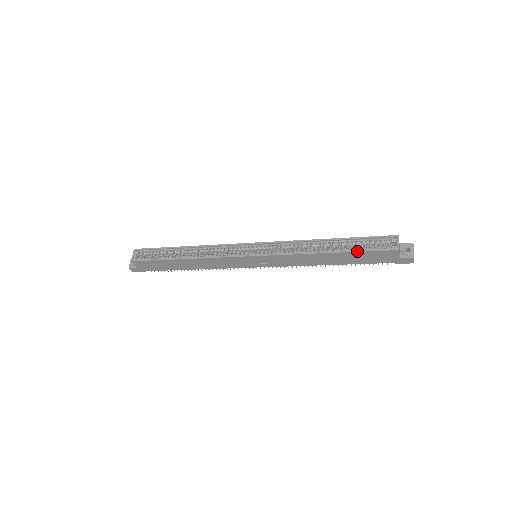
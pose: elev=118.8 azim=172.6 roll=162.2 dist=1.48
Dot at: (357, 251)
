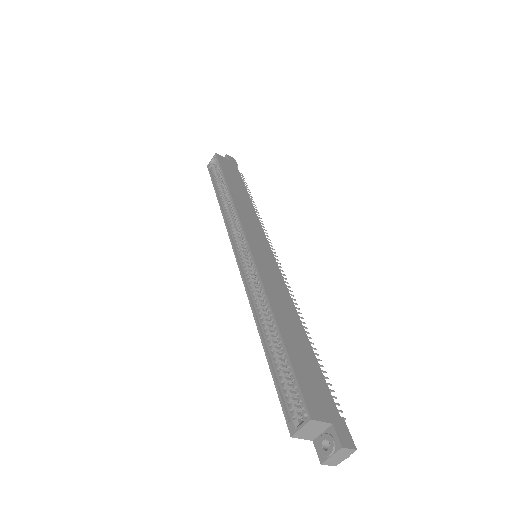
Dot at: (272, 374)
